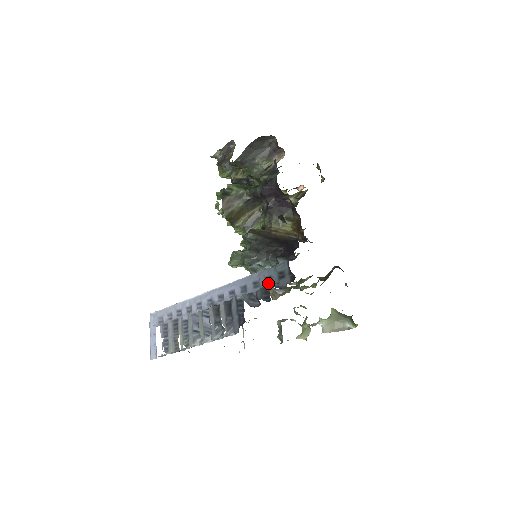
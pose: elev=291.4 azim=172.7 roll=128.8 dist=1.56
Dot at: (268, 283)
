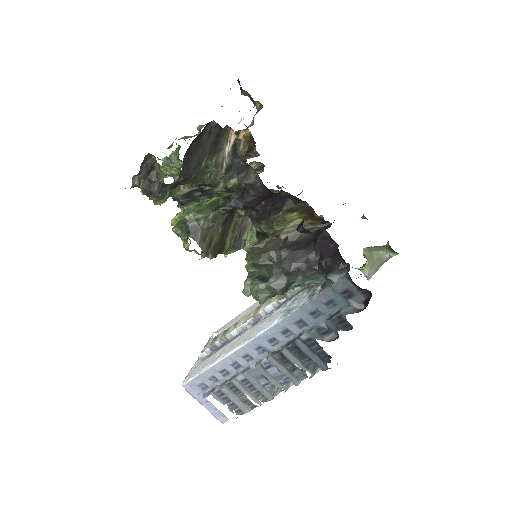
Dot at: (332, 308)
